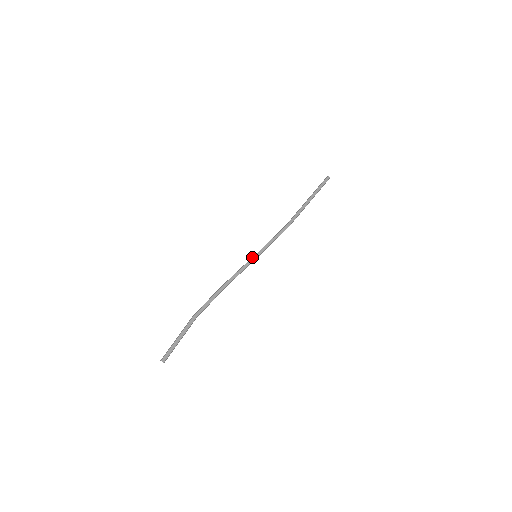
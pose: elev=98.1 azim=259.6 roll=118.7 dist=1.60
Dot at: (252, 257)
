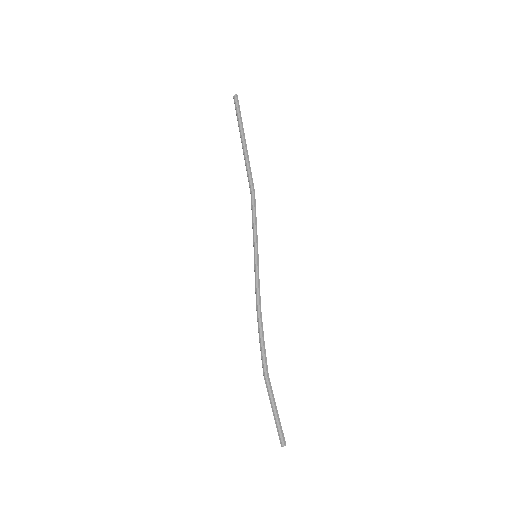
Dot at: (254, 261)
